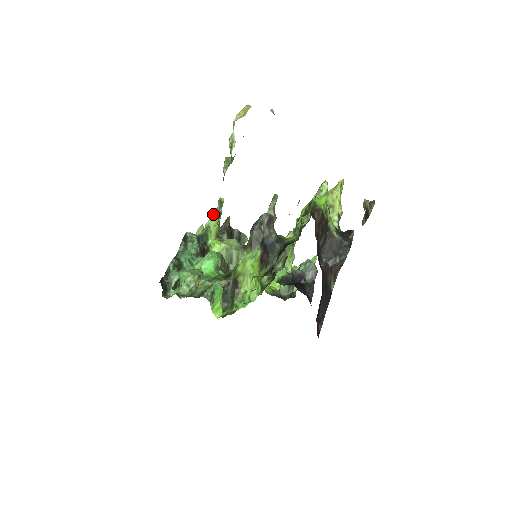
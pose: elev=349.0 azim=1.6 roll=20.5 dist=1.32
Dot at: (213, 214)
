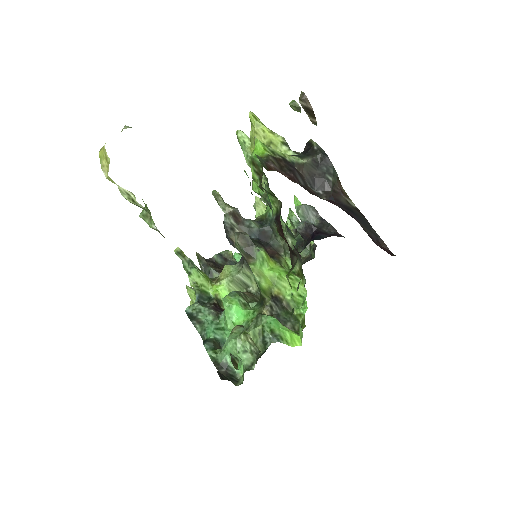
Dot at: (185, 269)
